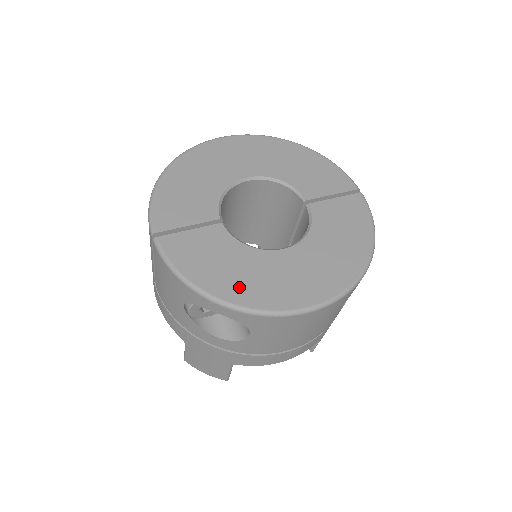
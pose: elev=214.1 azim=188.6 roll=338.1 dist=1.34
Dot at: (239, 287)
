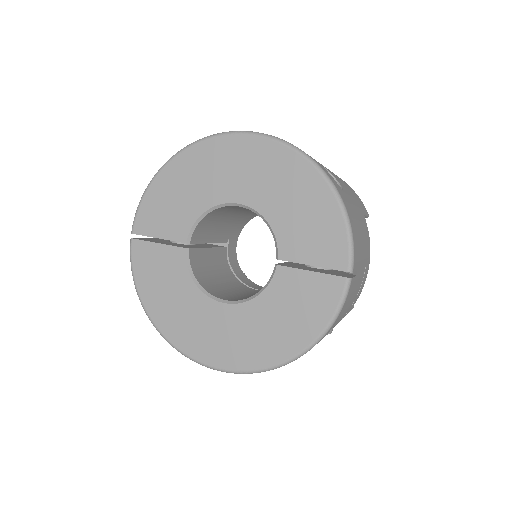
Dot at: (168, 317)
